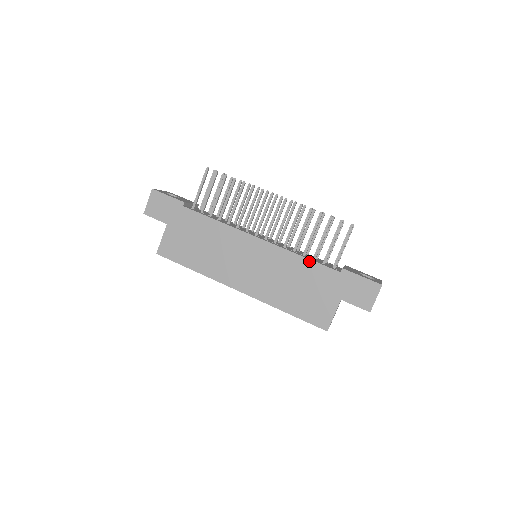
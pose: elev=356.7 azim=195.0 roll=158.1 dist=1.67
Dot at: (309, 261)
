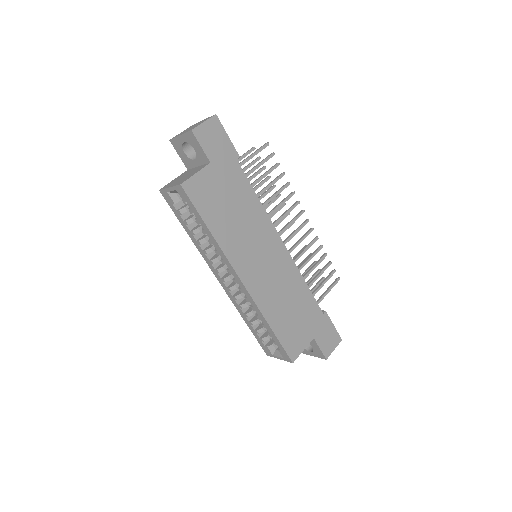
Dot at: (308, 290)
